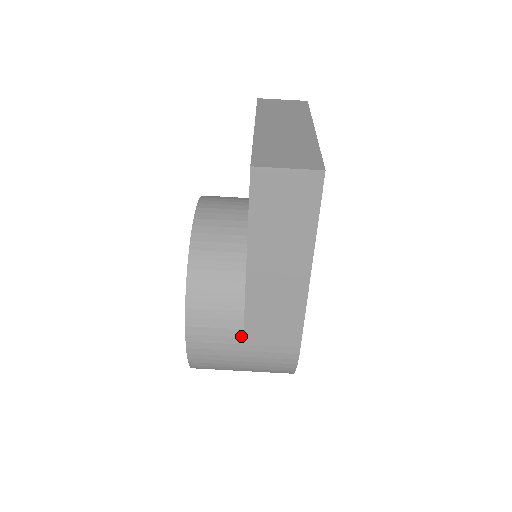
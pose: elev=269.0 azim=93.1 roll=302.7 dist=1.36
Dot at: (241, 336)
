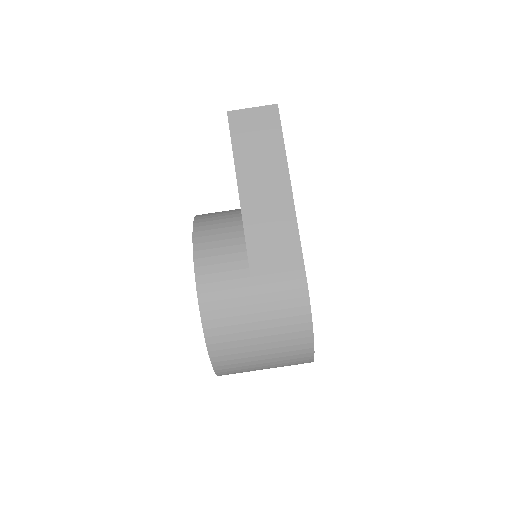
Dot at: (247, 267)
